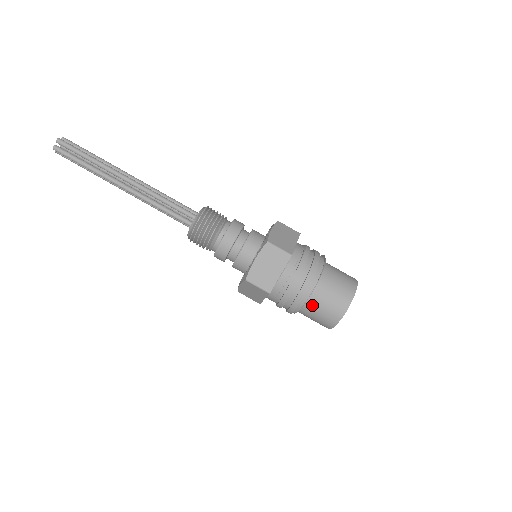
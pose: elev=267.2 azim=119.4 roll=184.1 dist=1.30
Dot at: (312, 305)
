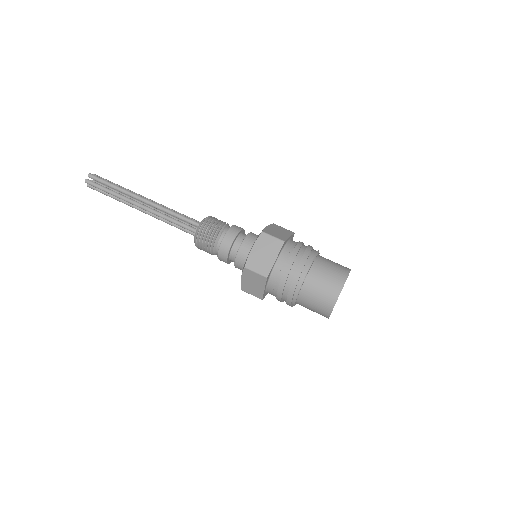
Dot at: (308, 289)
